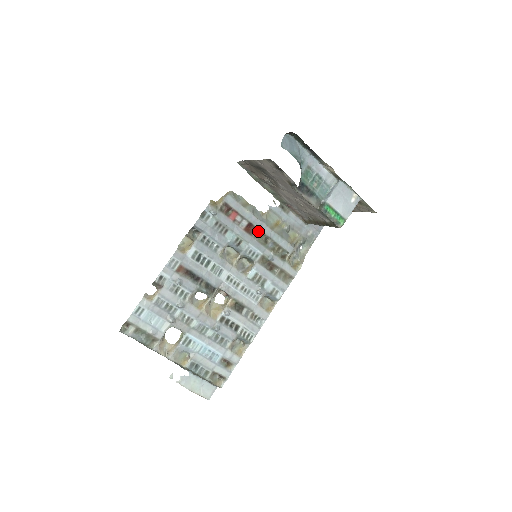
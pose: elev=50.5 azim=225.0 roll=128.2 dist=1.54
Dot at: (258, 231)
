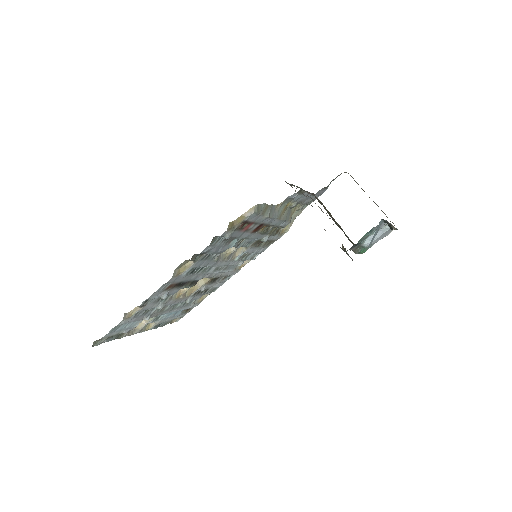
Dot at: (265, 225)
